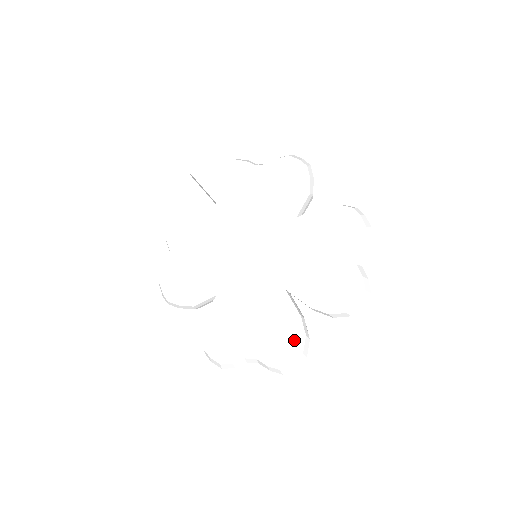
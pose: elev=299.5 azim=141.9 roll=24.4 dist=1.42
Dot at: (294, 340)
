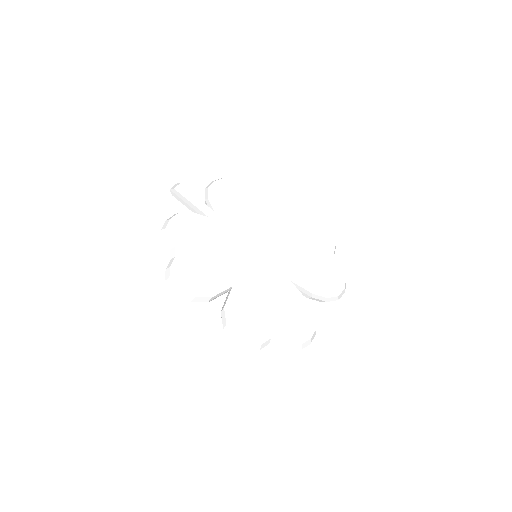
Dot at: (307, 319)
